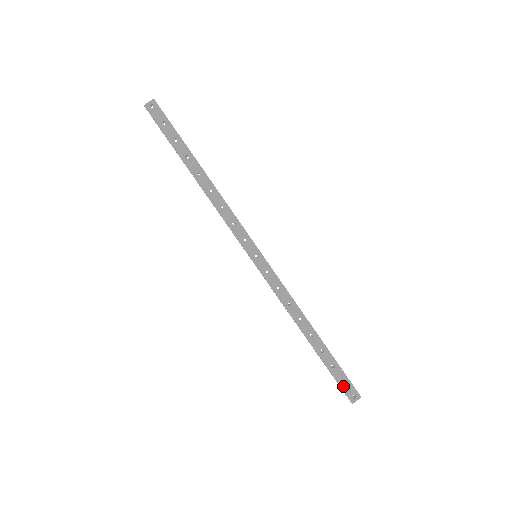
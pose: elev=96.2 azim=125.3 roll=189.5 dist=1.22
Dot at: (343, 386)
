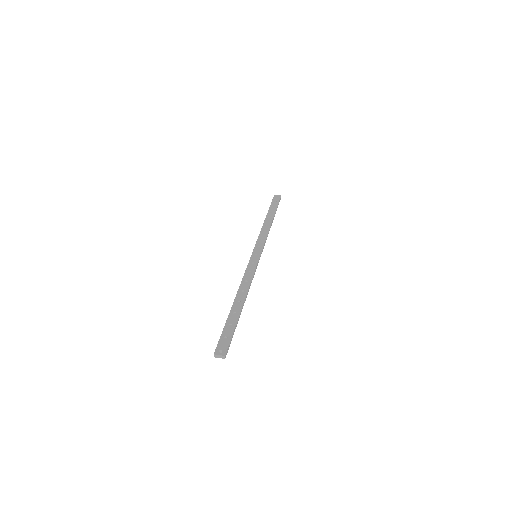
Dot at: (222, 340)
